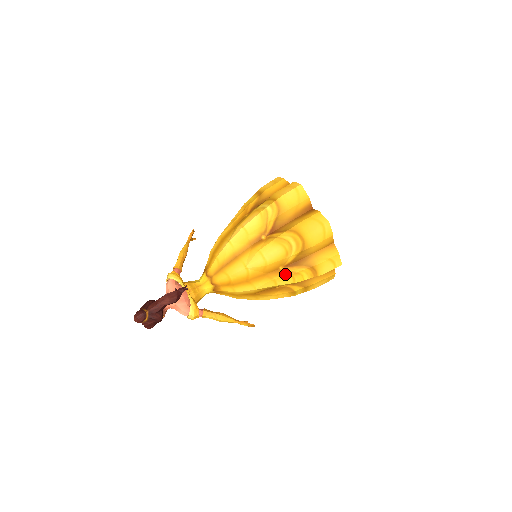
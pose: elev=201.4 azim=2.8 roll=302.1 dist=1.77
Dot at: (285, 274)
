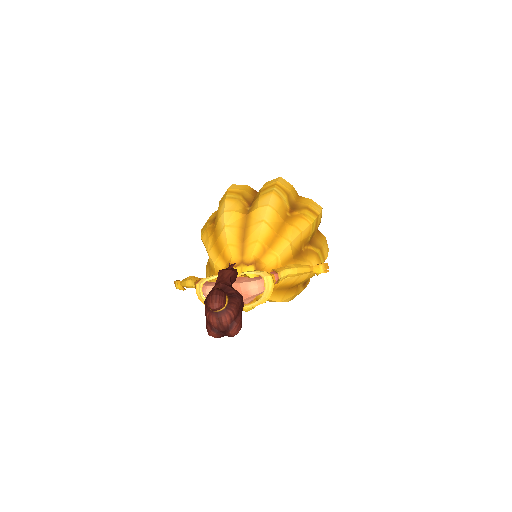
Dot at: (297, 218)
